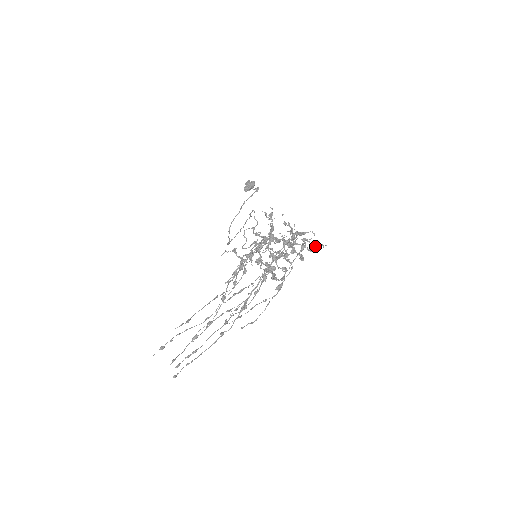
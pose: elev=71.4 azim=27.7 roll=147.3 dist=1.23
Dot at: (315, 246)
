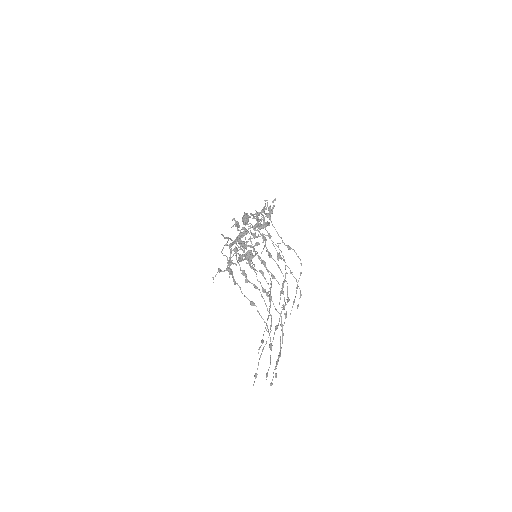
Dot at: (270, 207)
